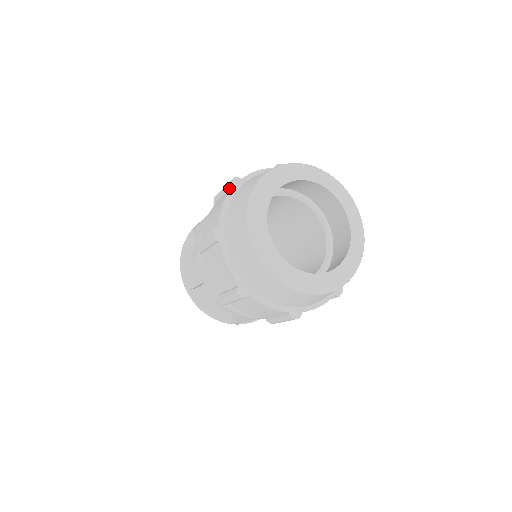
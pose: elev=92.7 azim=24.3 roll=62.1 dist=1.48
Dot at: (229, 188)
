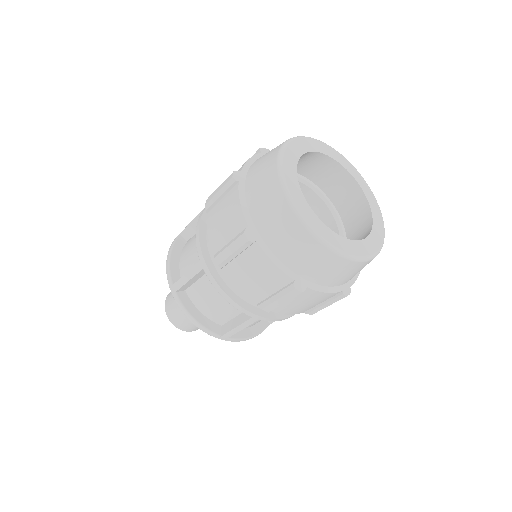
Dot at: occluded
